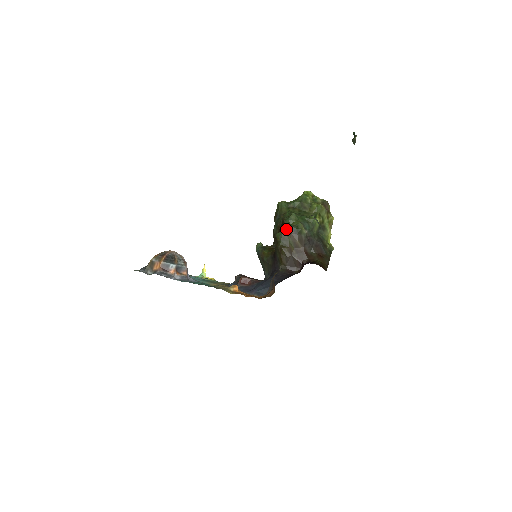
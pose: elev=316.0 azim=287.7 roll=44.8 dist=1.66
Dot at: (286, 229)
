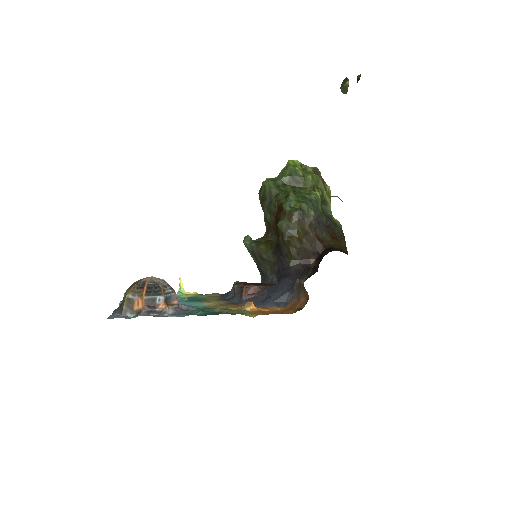
Dot at: (289, 215)
